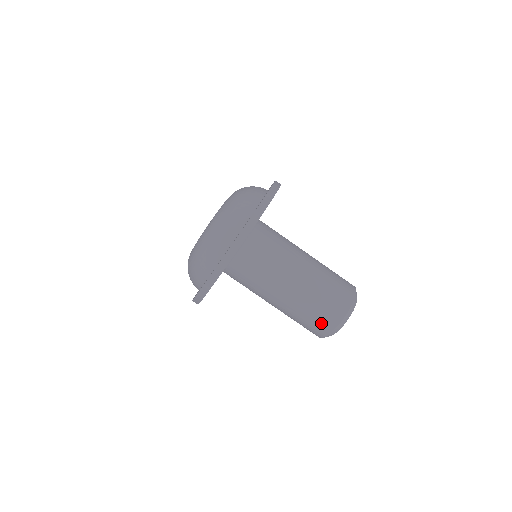
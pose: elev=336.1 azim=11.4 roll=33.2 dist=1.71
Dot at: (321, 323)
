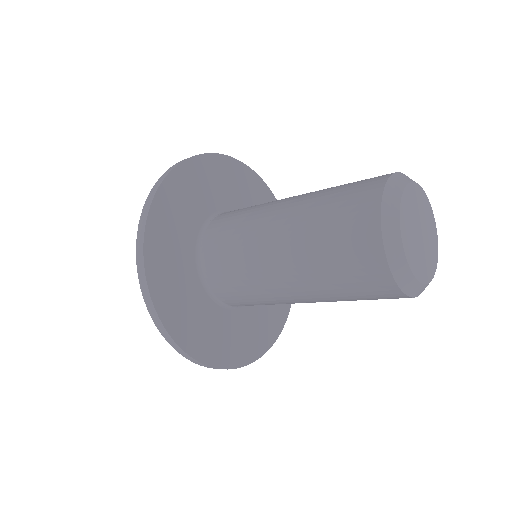
Dot at: (354, 241)
